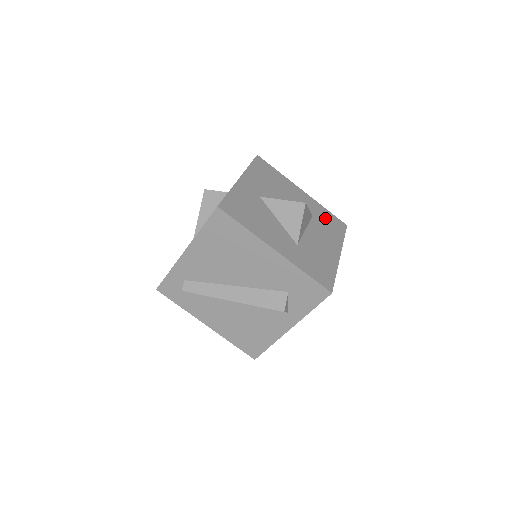
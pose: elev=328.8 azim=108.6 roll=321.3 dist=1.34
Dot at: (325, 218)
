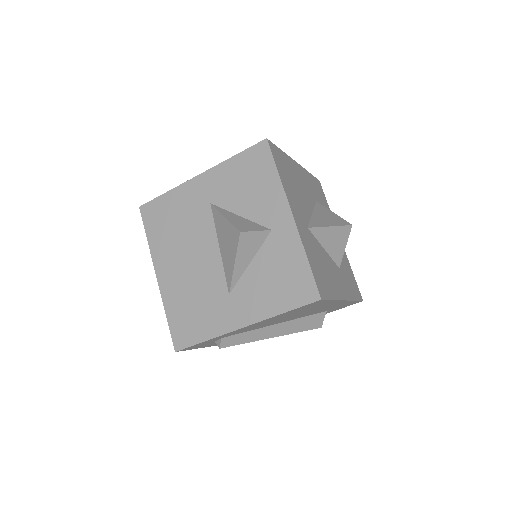
Dot at: (317, 191)
